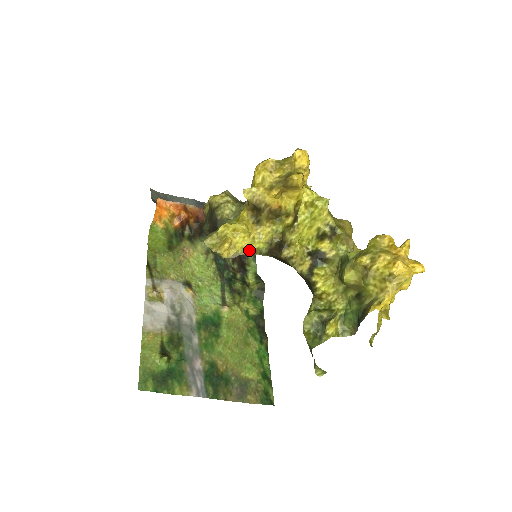
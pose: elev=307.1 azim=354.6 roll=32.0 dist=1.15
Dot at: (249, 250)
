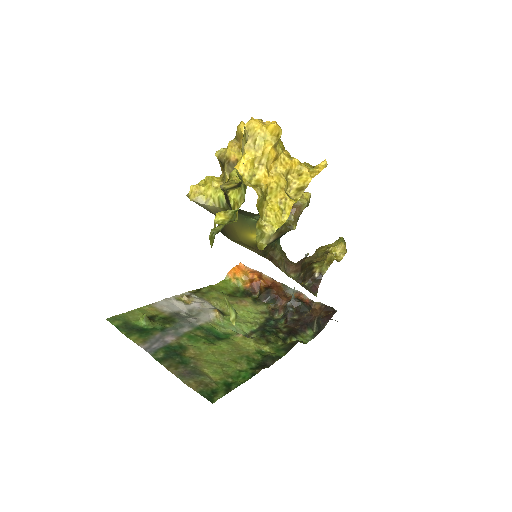
Dot at: (213, 200)
